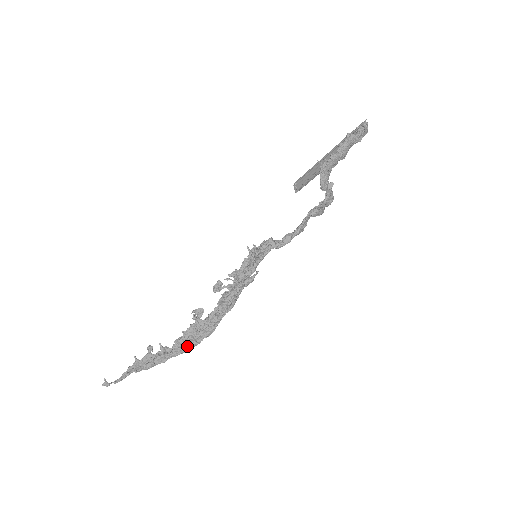
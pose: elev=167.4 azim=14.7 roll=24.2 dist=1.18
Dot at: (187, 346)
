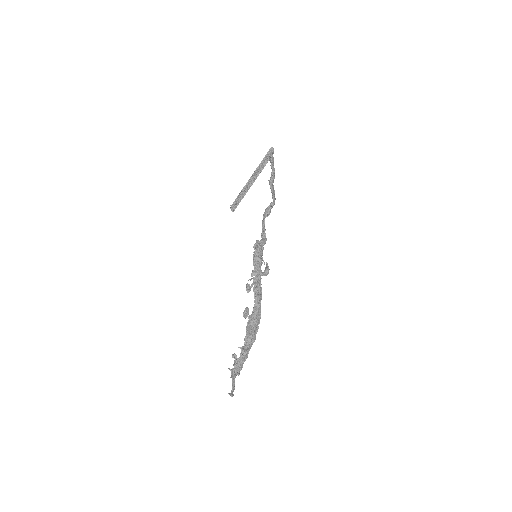
Dot at: (254, 336)
